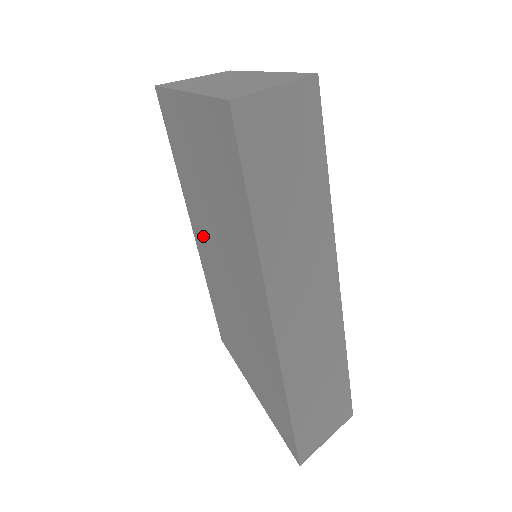
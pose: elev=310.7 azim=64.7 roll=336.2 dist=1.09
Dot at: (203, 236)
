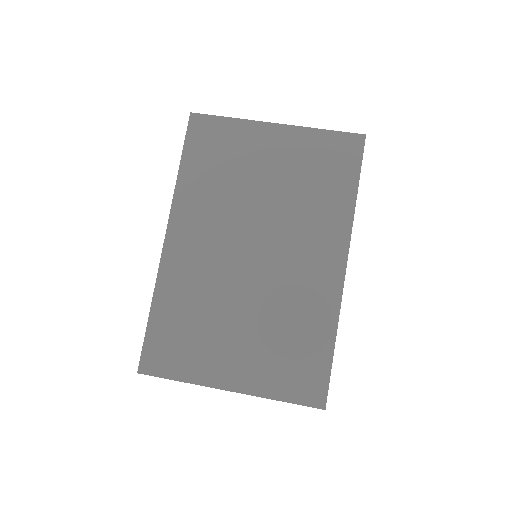
Dot at: (208, 234)
